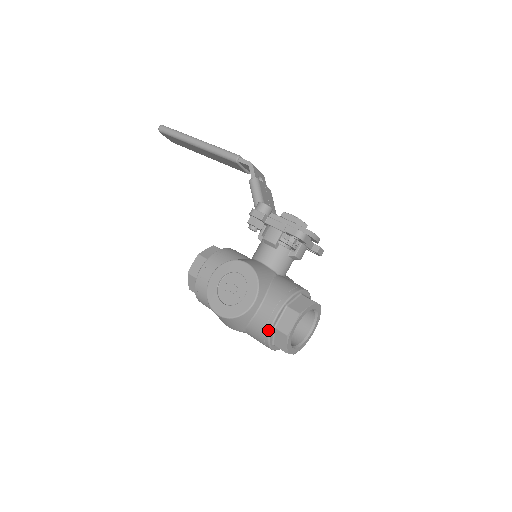
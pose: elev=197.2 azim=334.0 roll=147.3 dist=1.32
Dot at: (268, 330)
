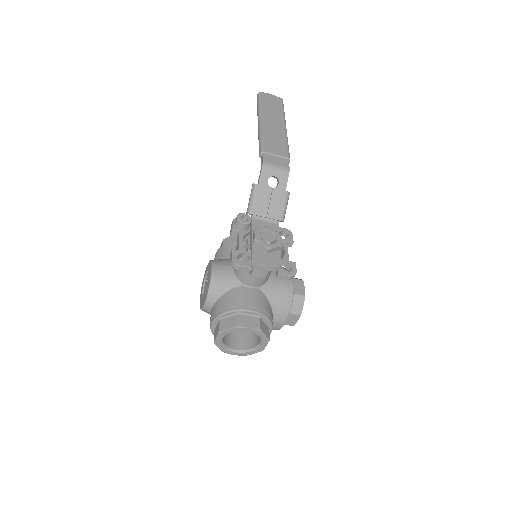
Dot at: (211, 330)
